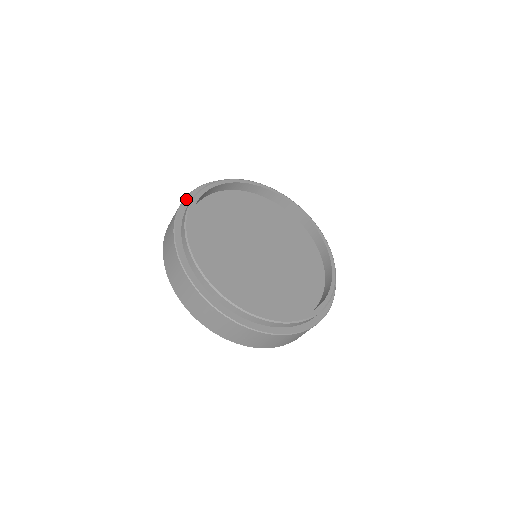
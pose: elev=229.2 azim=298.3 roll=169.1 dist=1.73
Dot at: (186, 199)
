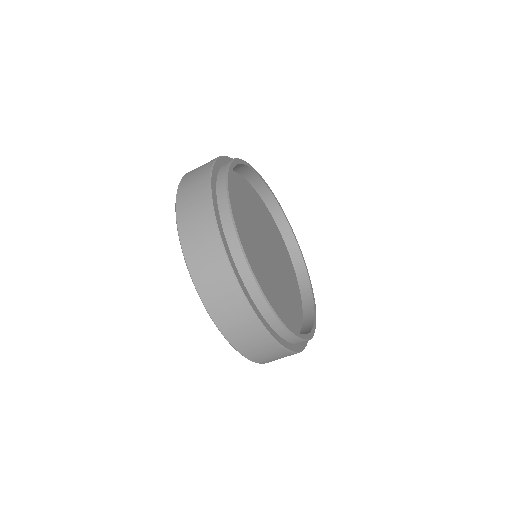
Dot at: occluded
